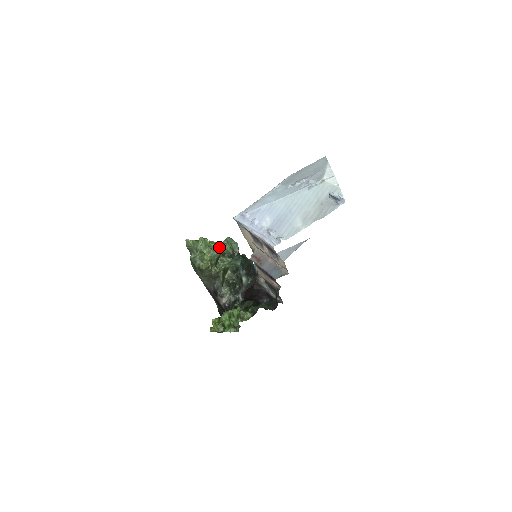
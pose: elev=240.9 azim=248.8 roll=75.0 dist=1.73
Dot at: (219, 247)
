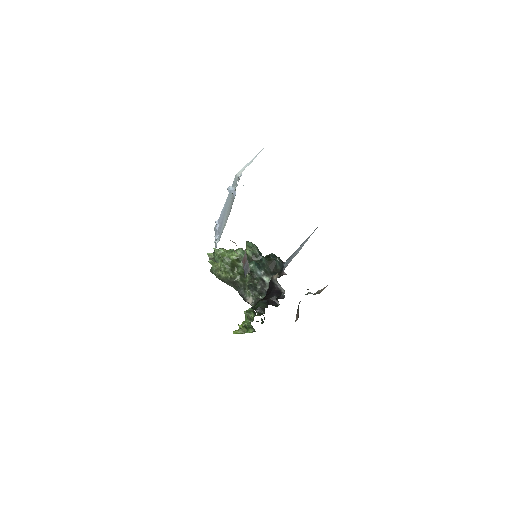
Dot at: (229, 254)
